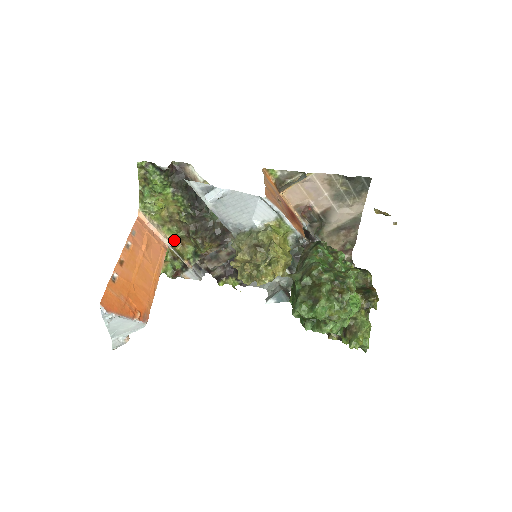
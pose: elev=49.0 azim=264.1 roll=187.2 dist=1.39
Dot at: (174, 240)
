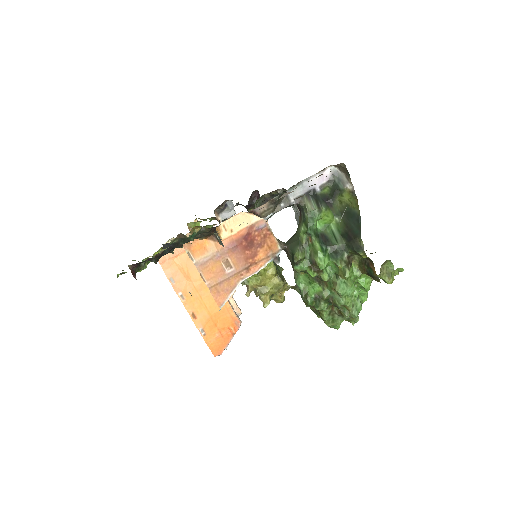
Dot at: (190, 231)
